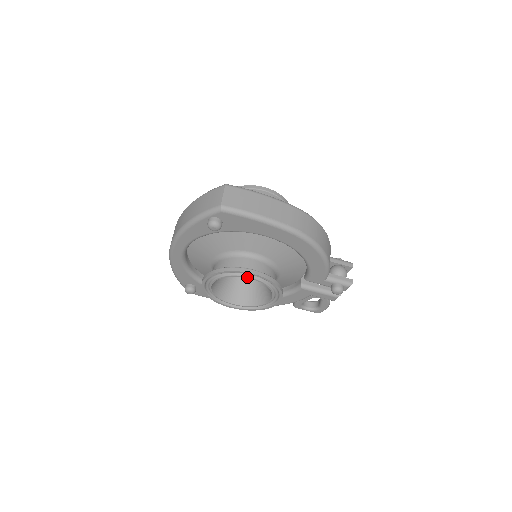
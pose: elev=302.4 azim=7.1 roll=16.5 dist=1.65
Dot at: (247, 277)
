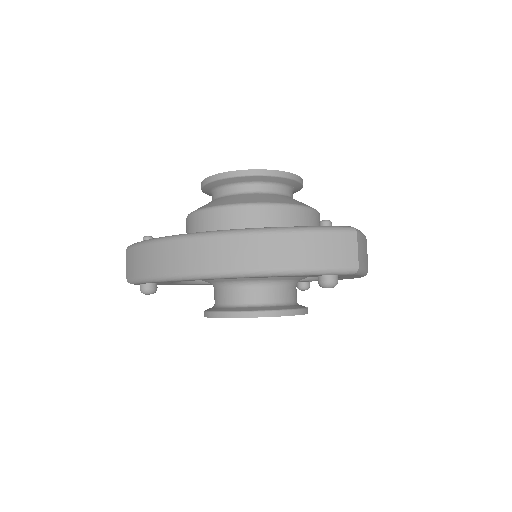
Dot at: occluded
